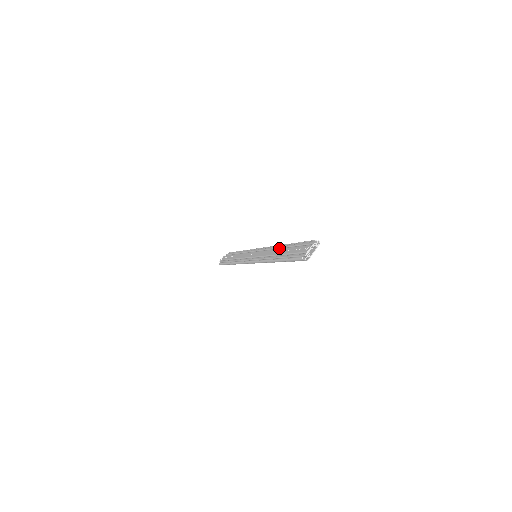
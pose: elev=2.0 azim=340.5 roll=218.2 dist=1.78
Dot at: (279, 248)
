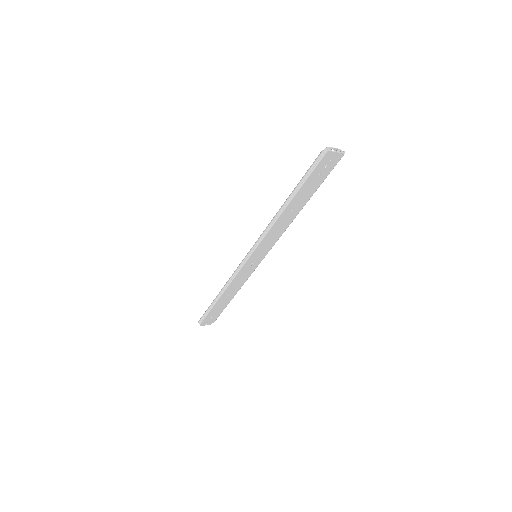
Dot at: occluded
